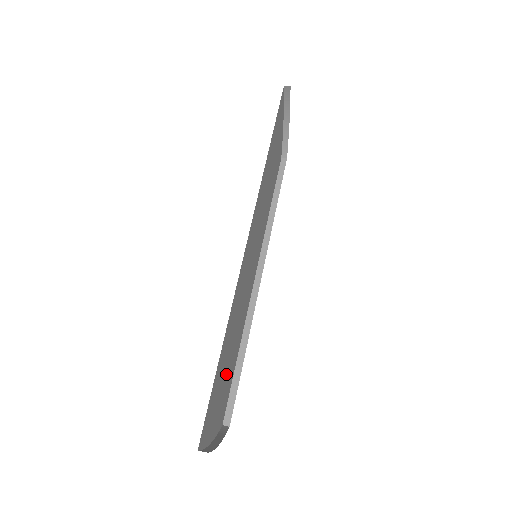
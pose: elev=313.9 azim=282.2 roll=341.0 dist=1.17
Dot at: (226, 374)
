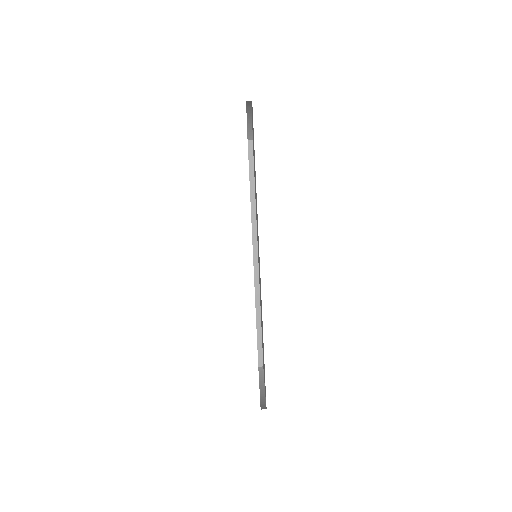
Dot at: occluded
